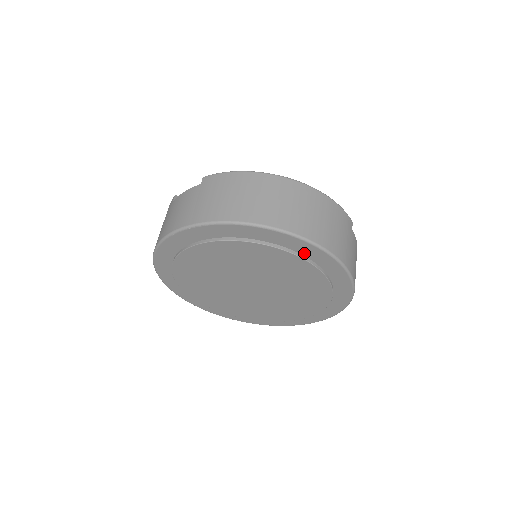
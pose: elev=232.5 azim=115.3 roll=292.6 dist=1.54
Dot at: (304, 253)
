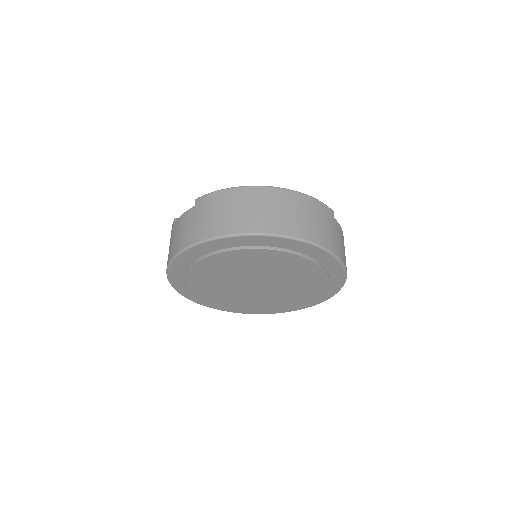
Dot at: (294, 249)
